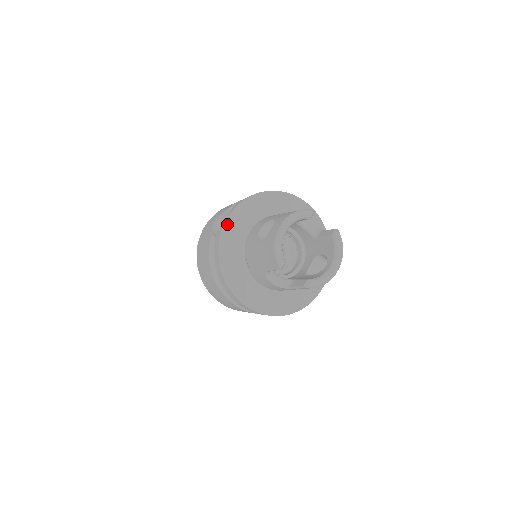
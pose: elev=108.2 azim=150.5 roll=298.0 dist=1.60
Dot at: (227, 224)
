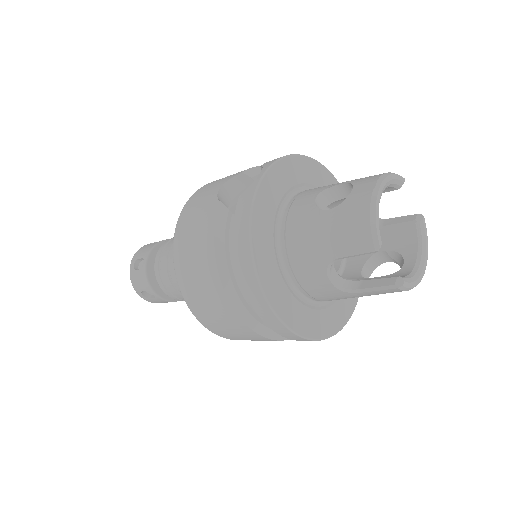
Dot at: (262, 184)
